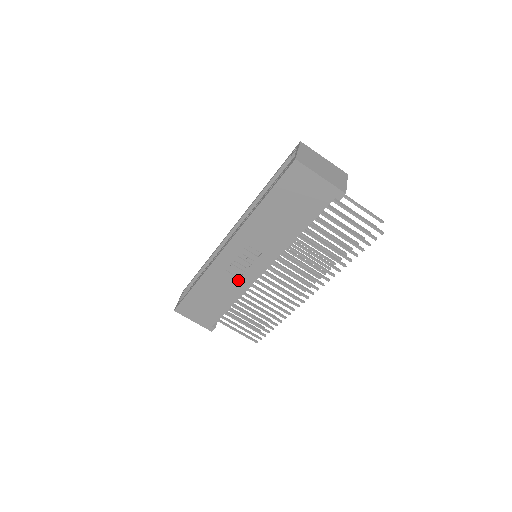
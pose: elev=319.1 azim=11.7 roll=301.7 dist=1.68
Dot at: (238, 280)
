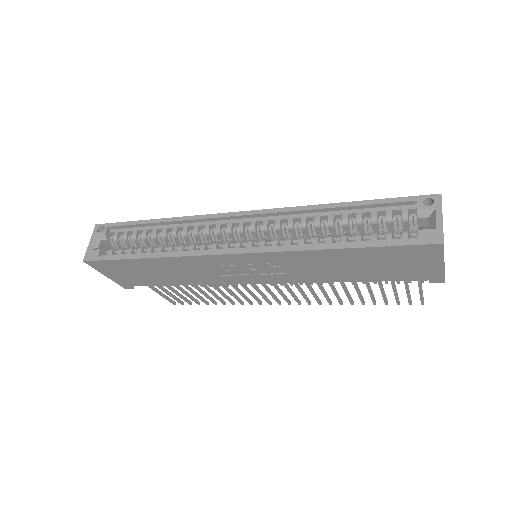
Dot at: (217, 276)
